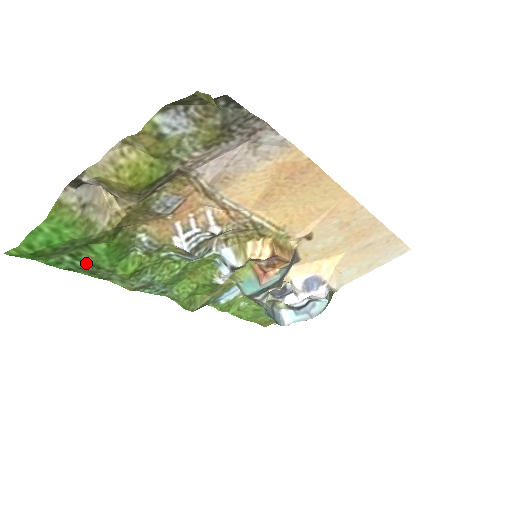
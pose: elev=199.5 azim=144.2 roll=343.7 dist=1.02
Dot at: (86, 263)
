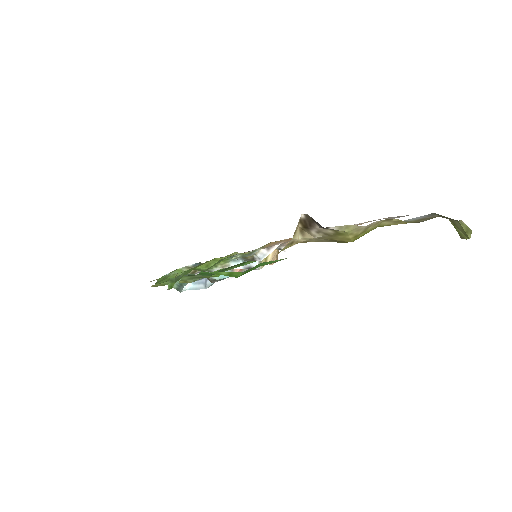
Dot at: occluded
